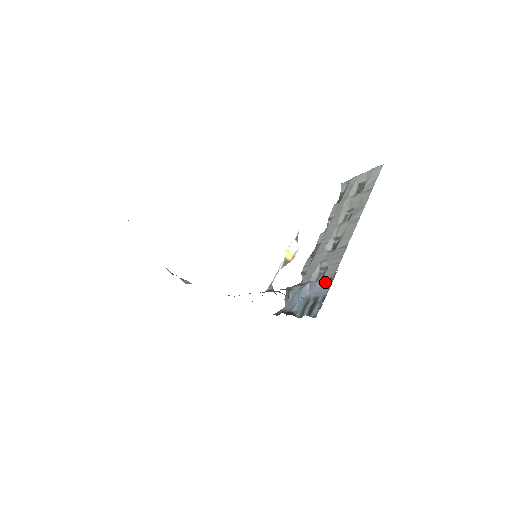
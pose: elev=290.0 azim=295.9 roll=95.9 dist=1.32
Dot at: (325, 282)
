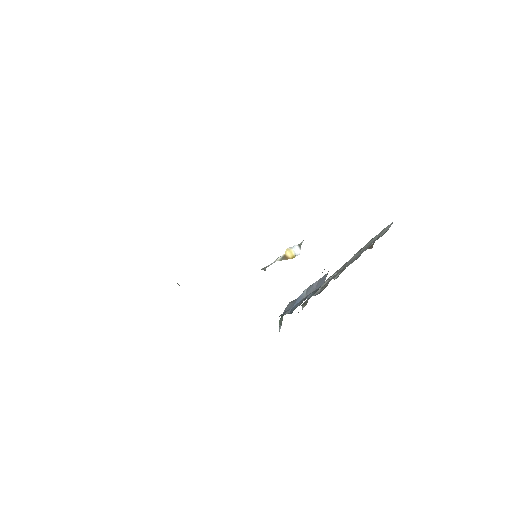
Dot at: (323, 277)
